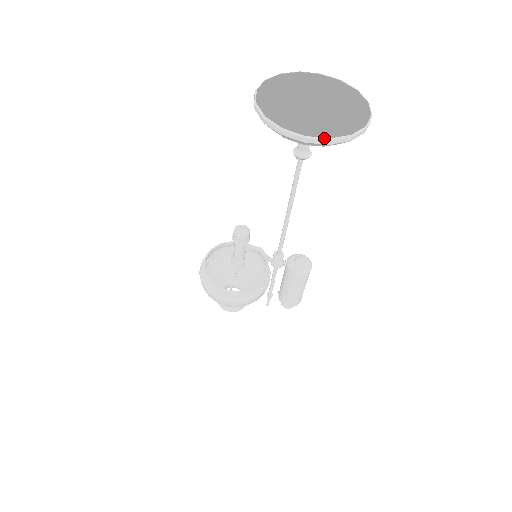
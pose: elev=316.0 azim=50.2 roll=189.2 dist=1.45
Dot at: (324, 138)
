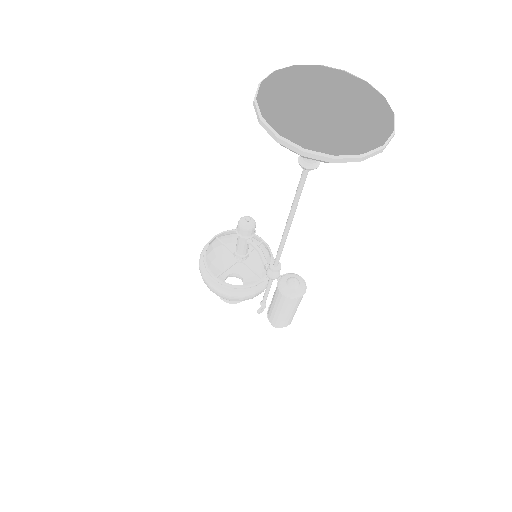
Dot at: (299, 146)
